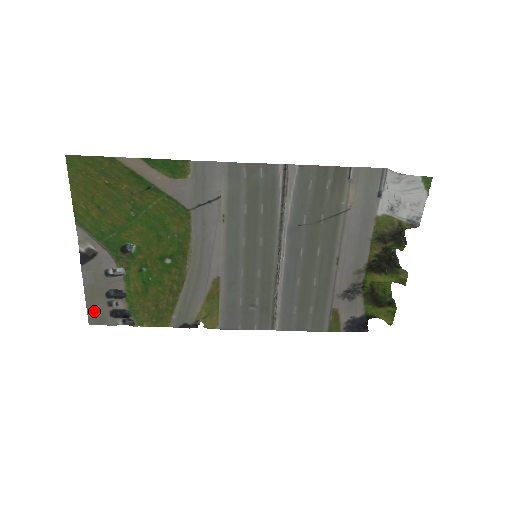
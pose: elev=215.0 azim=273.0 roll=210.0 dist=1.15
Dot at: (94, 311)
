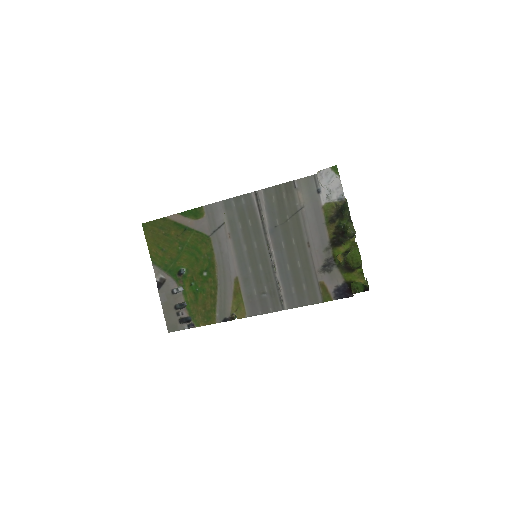
Dot at: (170, 322)
